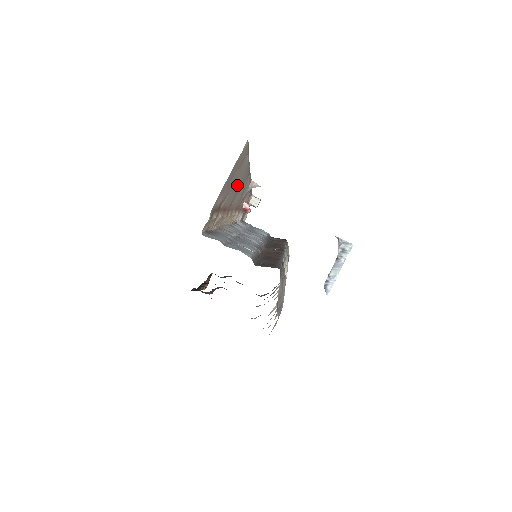
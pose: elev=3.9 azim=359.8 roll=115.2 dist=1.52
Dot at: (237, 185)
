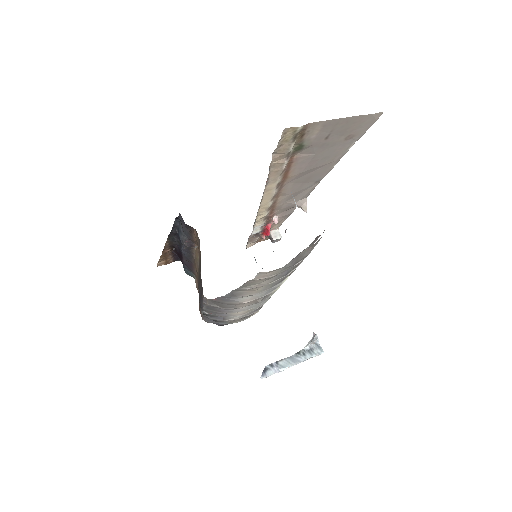
Dot at: (317, 163)
